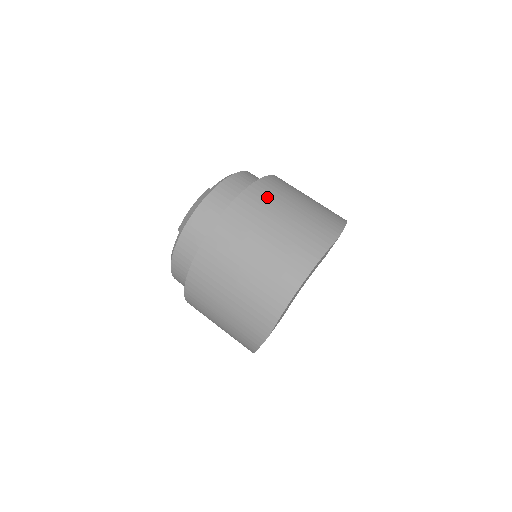
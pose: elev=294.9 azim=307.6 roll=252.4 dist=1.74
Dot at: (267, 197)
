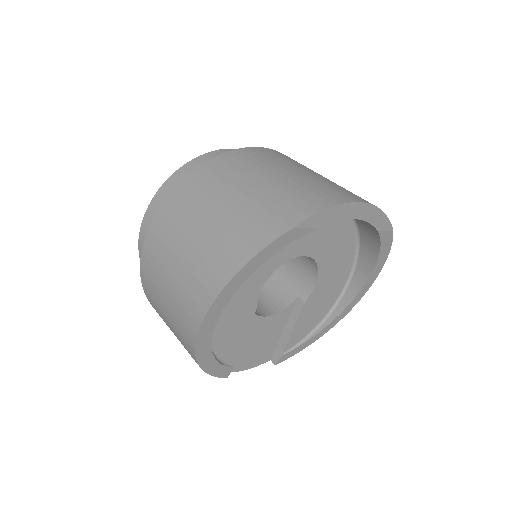
Dot at: occluded
